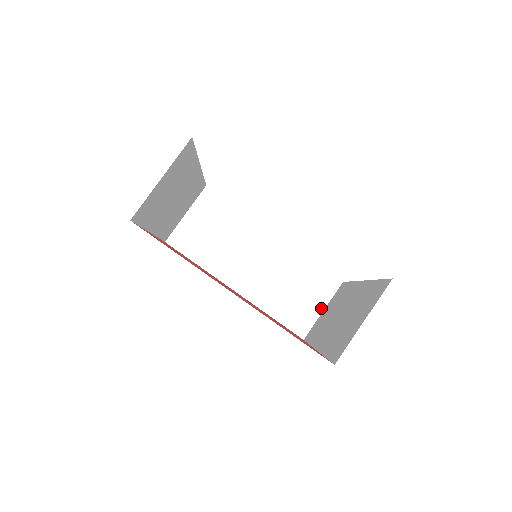
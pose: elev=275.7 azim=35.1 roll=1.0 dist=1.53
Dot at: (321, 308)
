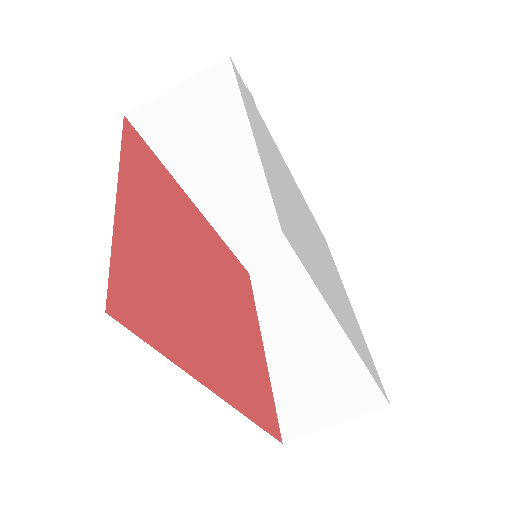
Dot at: (286, 254)
